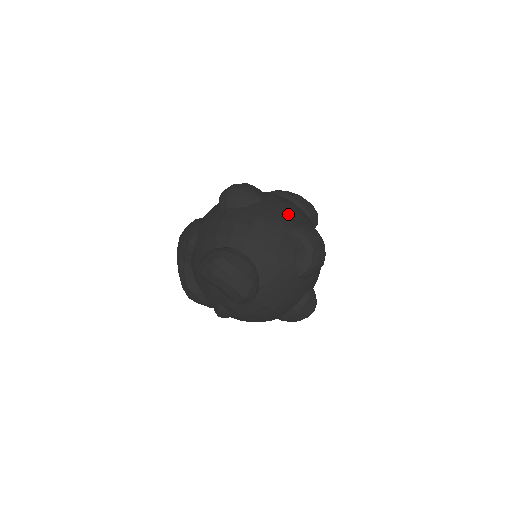
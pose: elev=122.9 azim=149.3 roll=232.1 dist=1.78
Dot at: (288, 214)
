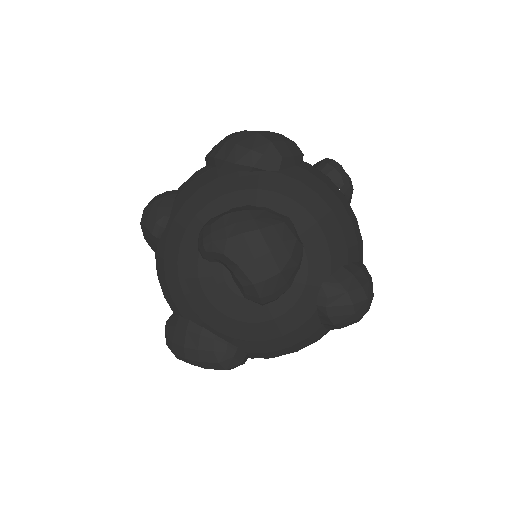
Dot at: (193, 221)
